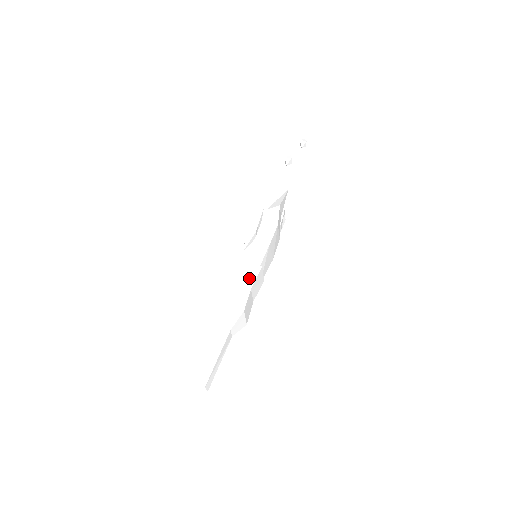
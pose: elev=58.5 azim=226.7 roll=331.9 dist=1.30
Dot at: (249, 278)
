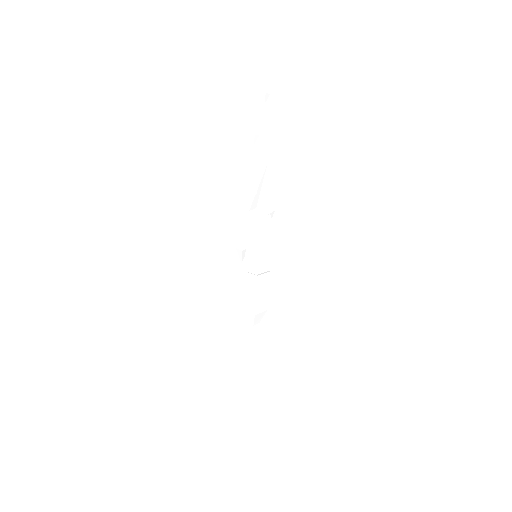
Dot at: (252, 286)
